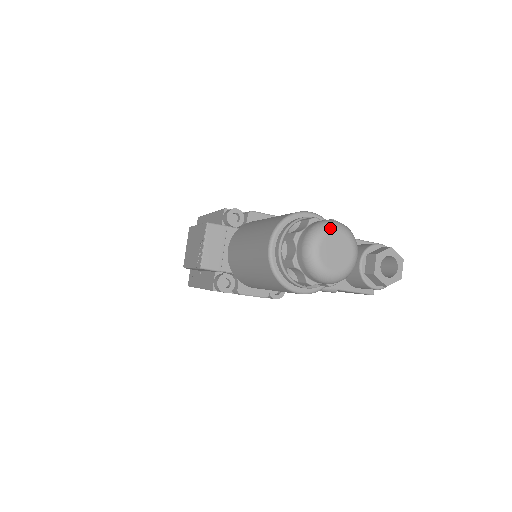
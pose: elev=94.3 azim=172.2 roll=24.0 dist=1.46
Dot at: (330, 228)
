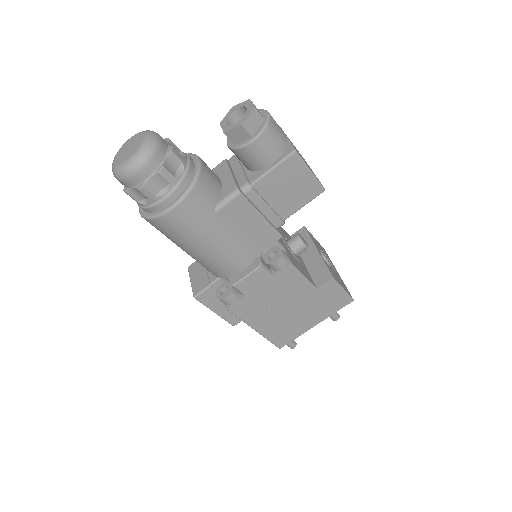
Dot at: (122, 146)
